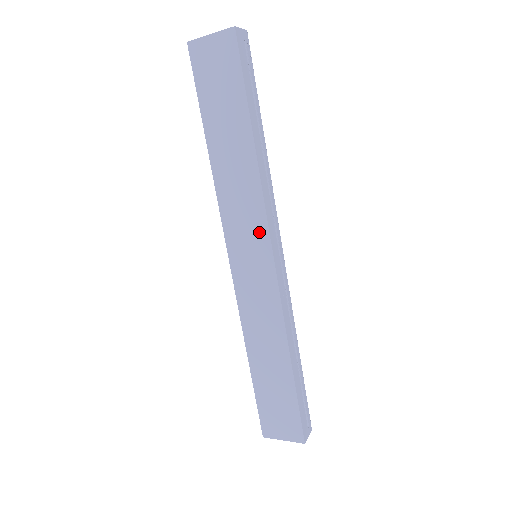
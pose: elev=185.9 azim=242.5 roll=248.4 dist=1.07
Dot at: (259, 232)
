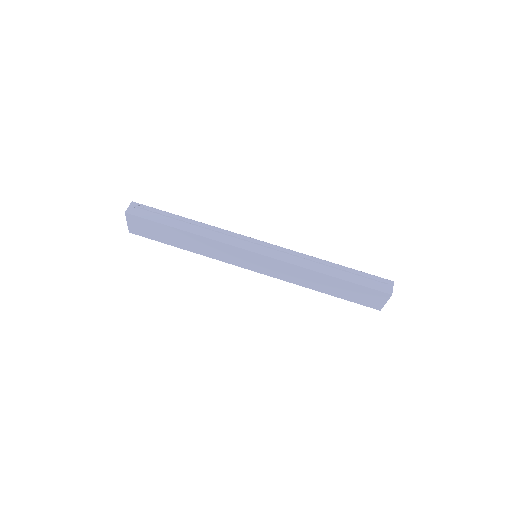
Dot at: (238, 252)
